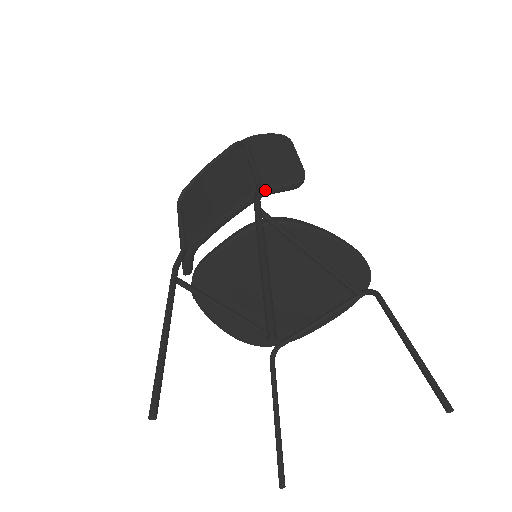
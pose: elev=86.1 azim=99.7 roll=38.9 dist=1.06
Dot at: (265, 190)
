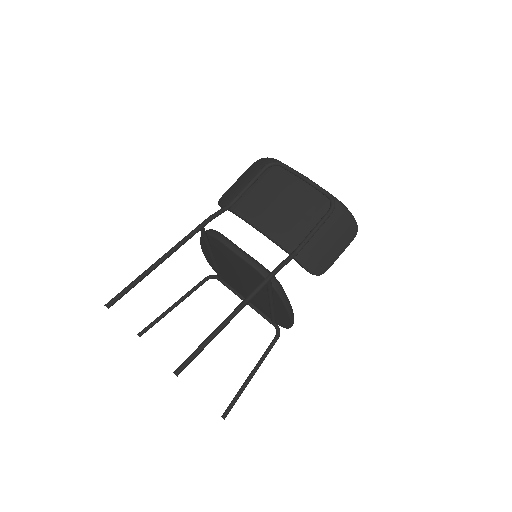
Dot at: (295, 258)
